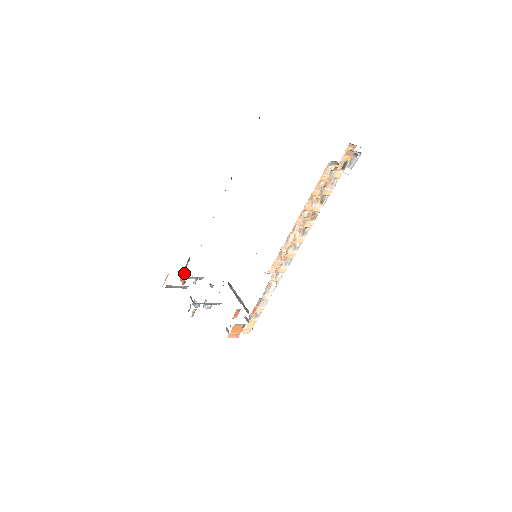
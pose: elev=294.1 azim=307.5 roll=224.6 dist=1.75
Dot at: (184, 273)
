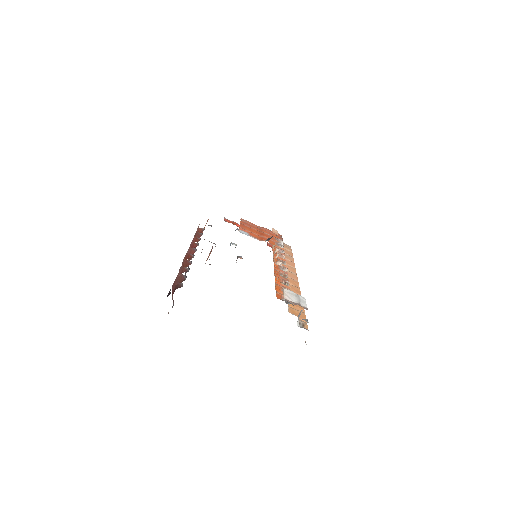
Dot at: occluded
